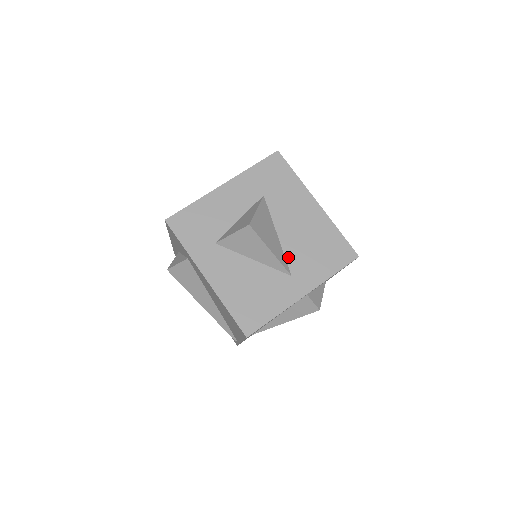
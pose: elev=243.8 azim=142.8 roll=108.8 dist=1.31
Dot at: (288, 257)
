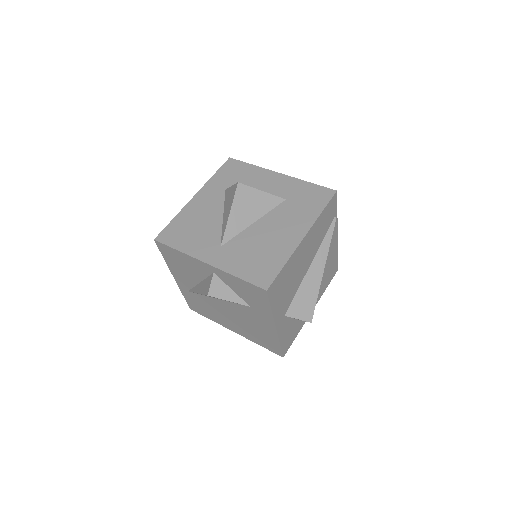
Dot at: (237, 237)
